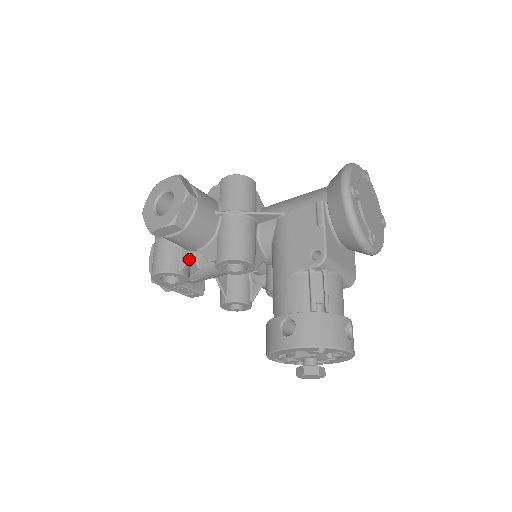
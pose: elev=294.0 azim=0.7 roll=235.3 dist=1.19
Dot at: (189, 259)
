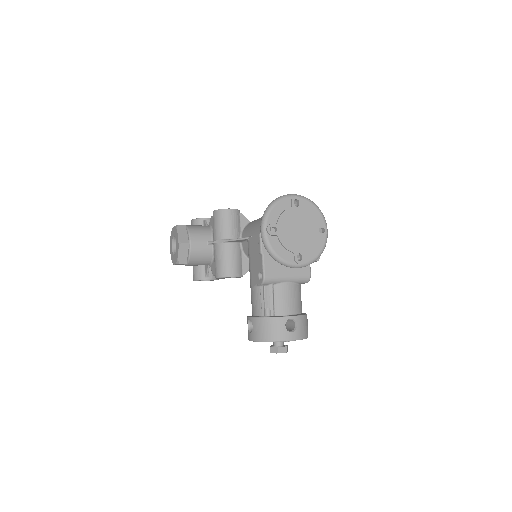
Dot at: (208, 270)
